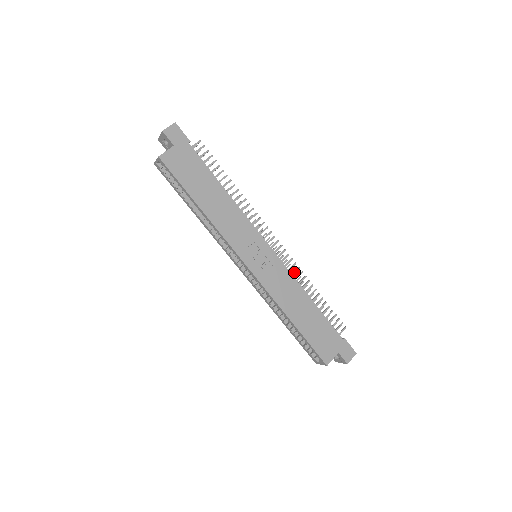
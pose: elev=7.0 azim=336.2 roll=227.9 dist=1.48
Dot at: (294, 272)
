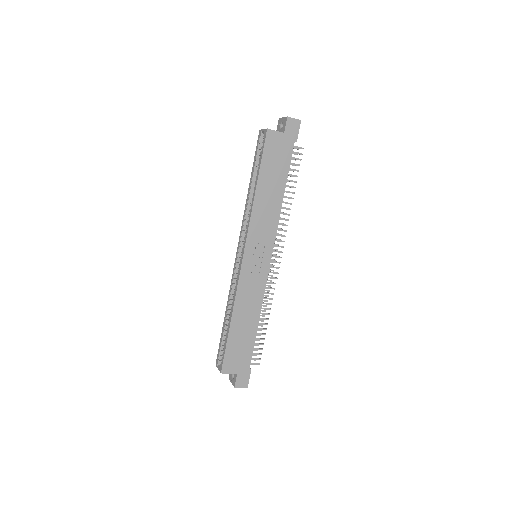
Dot at: (268, 293)
